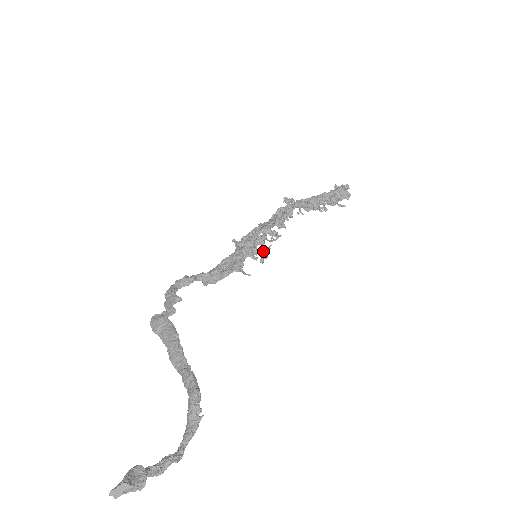
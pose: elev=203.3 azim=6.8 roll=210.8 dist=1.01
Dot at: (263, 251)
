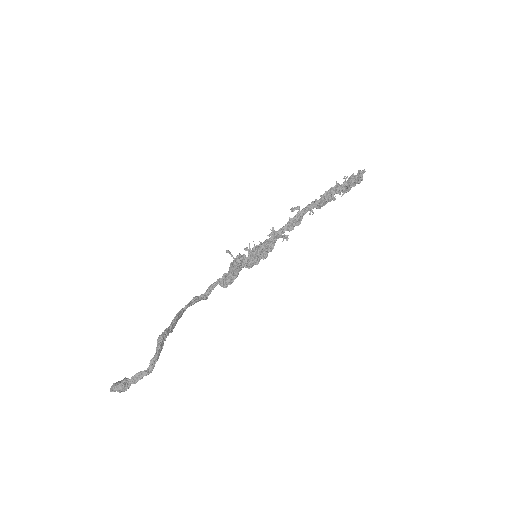
Dot at: (267, 251)
